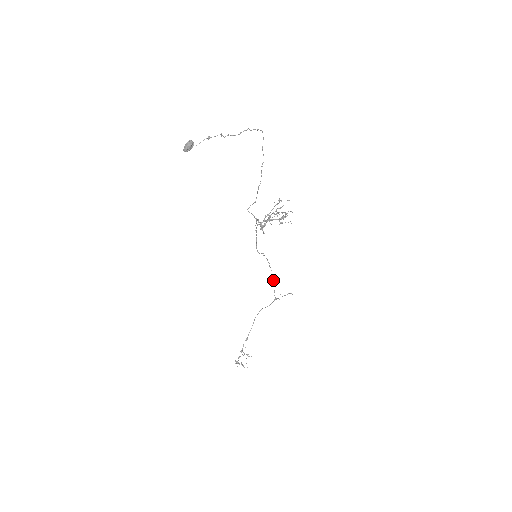
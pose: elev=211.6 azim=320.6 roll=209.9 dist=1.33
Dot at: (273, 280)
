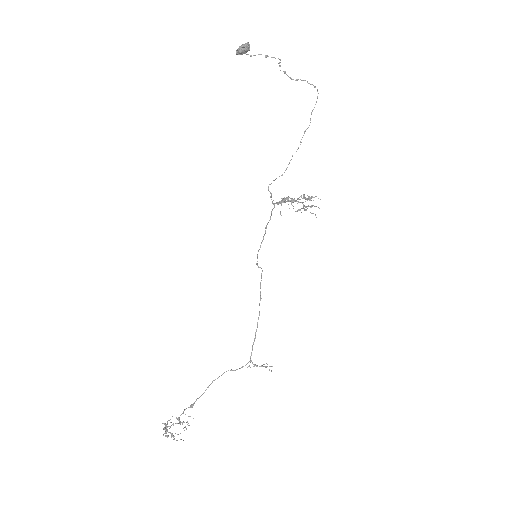
Dot at: (256, 331)
